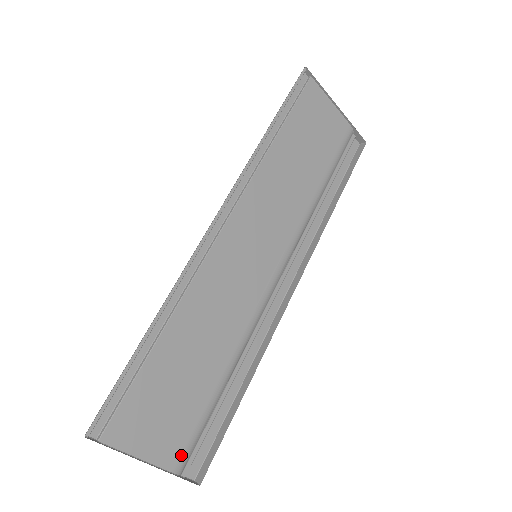
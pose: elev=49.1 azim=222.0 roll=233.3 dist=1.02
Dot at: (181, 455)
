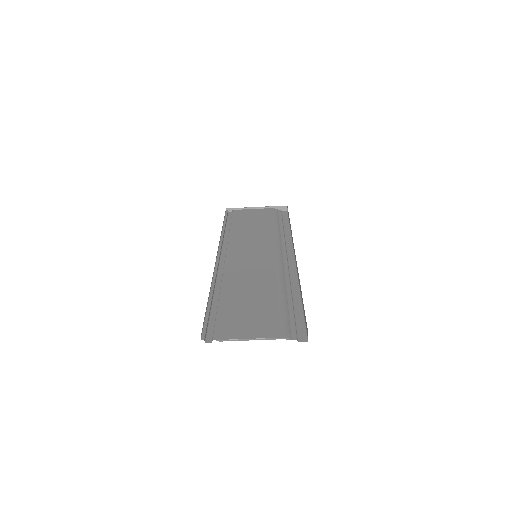
Dot at: (280, 329)
